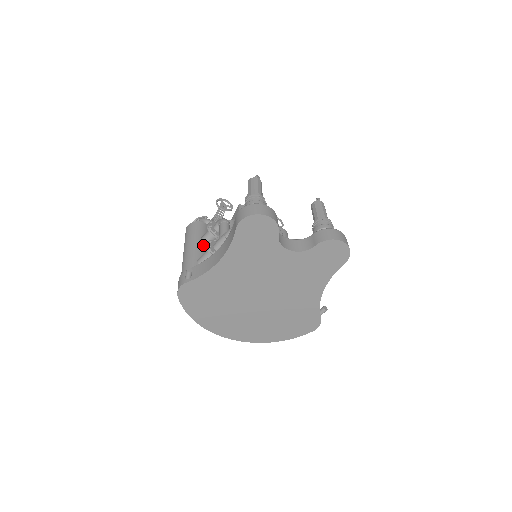
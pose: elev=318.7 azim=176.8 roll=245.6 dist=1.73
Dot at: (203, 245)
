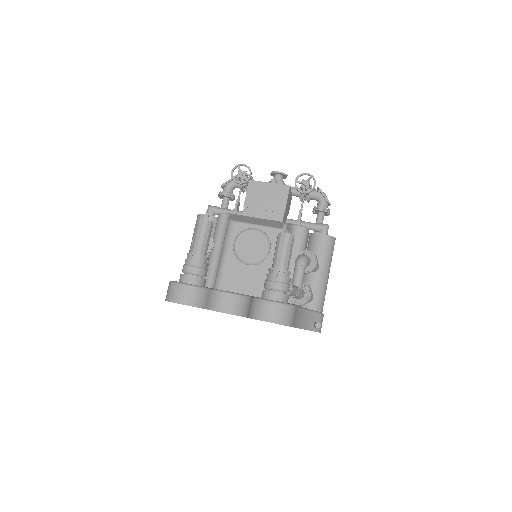
Dot at: occluded
